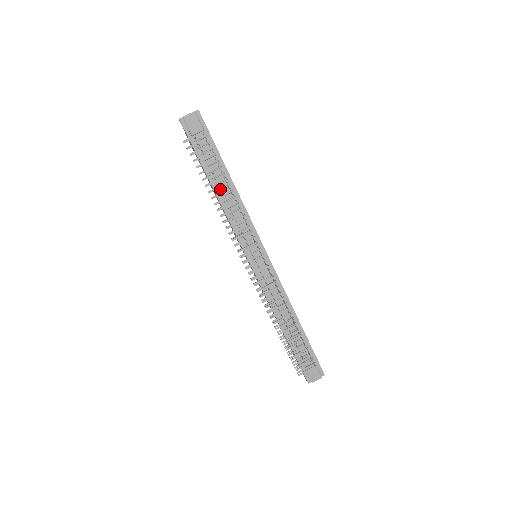
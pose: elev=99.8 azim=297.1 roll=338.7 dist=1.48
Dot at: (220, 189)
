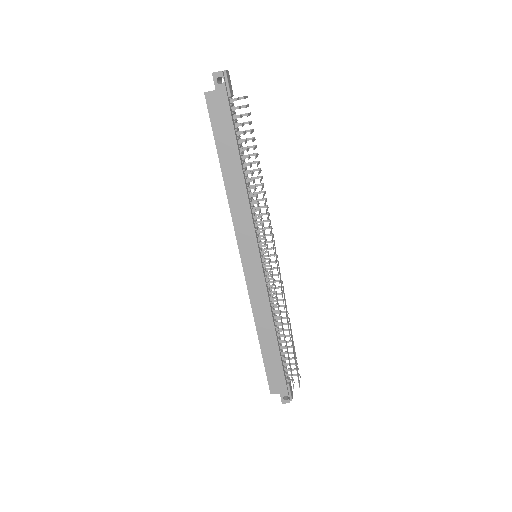
Dot at: (245, 169)
